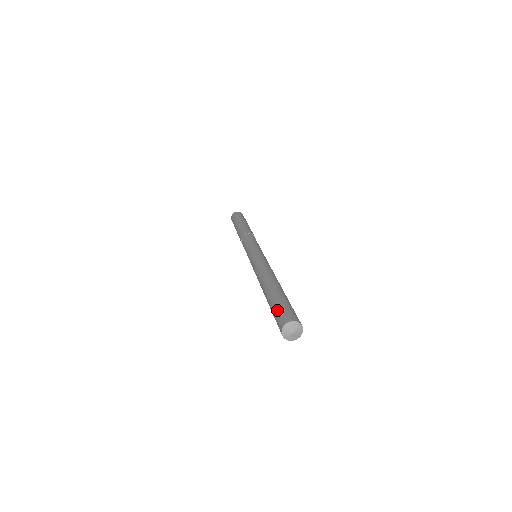
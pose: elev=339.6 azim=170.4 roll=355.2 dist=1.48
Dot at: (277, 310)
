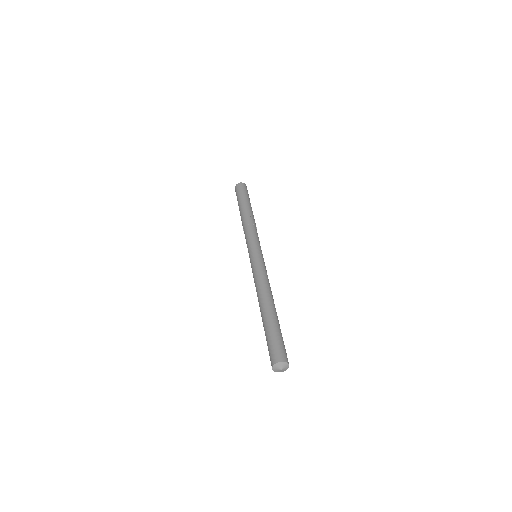
Dot at: (274, 342)
